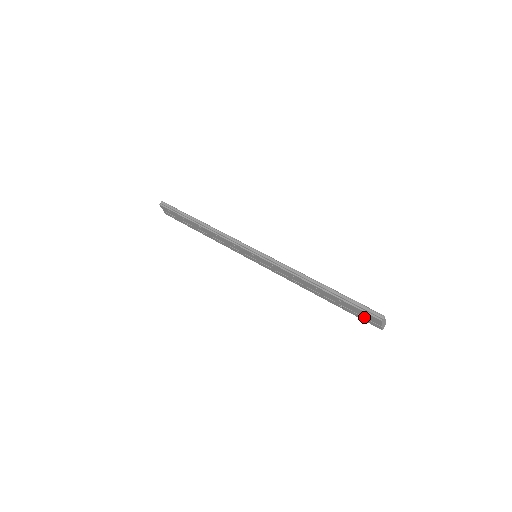
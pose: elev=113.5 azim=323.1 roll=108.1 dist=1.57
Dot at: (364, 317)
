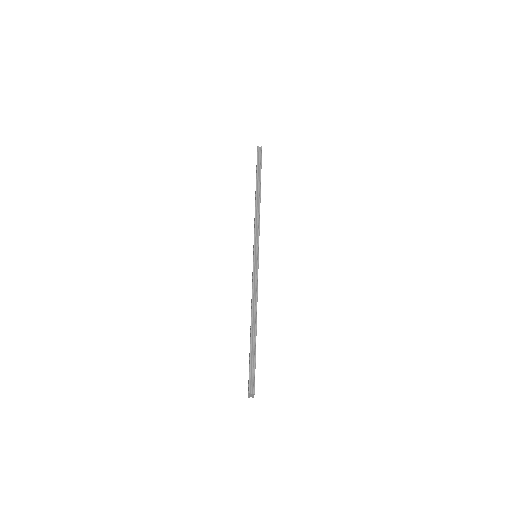
Dot at: occluded
